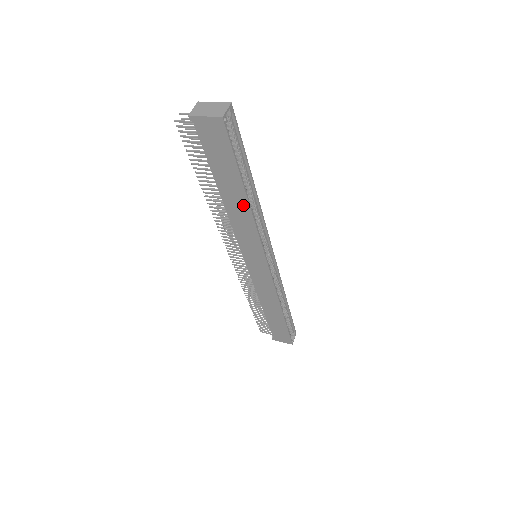
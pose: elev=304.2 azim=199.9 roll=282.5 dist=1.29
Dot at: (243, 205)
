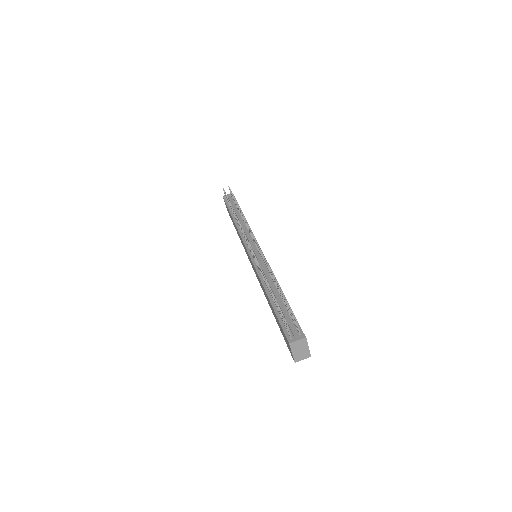
Dot at: (269, 304)
